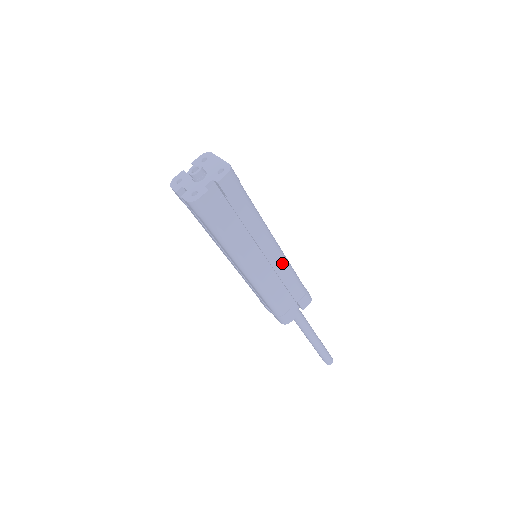
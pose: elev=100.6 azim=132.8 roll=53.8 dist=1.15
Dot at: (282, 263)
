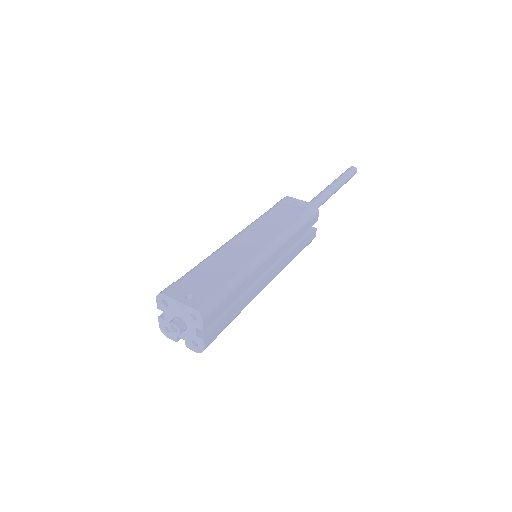
Dot at: (282, 247)
